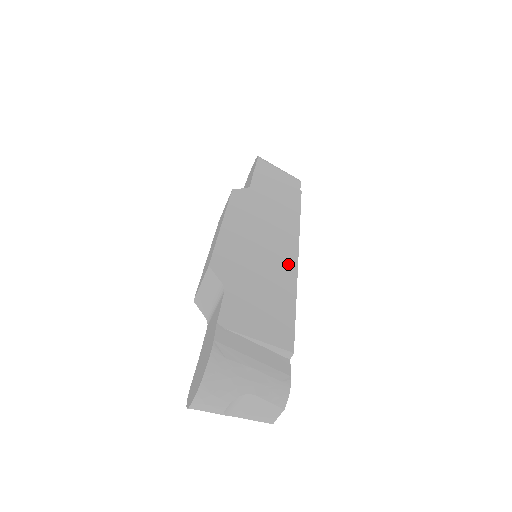
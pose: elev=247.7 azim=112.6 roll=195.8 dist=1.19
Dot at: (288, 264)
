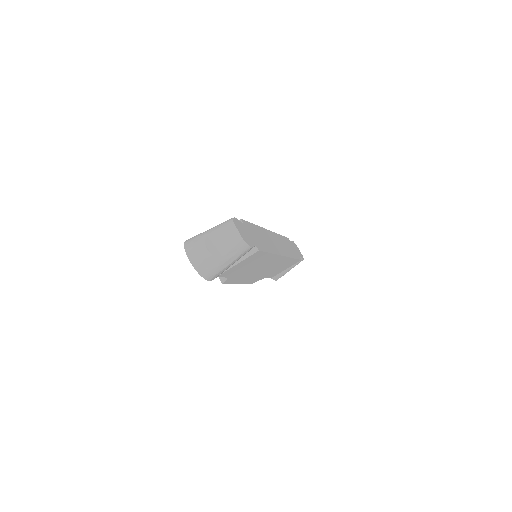
Dot at: occluded
